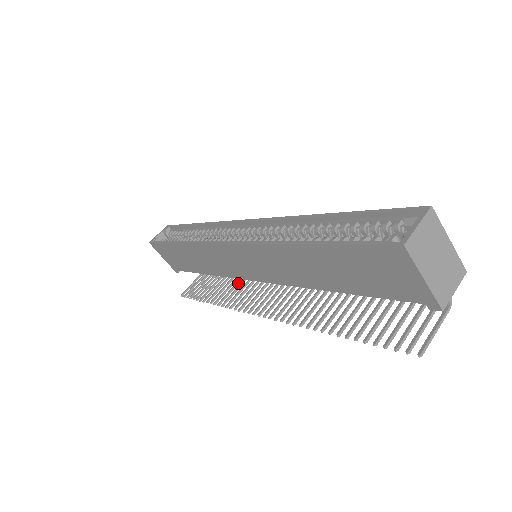
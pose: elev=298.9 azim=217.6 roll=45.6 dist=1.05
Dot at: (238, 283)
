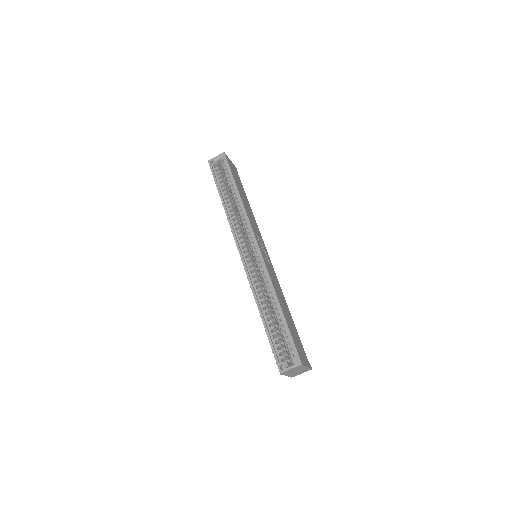
Dot at: occluded
